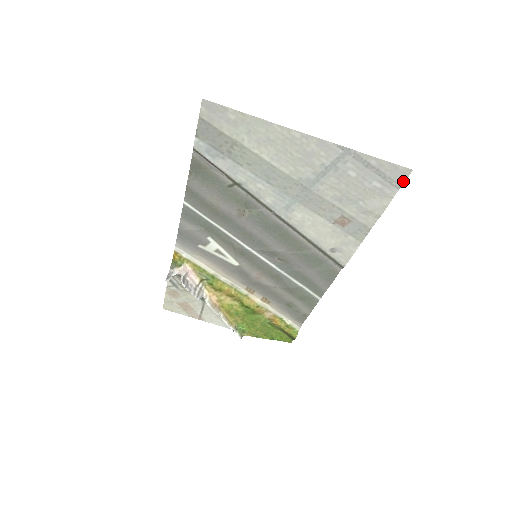
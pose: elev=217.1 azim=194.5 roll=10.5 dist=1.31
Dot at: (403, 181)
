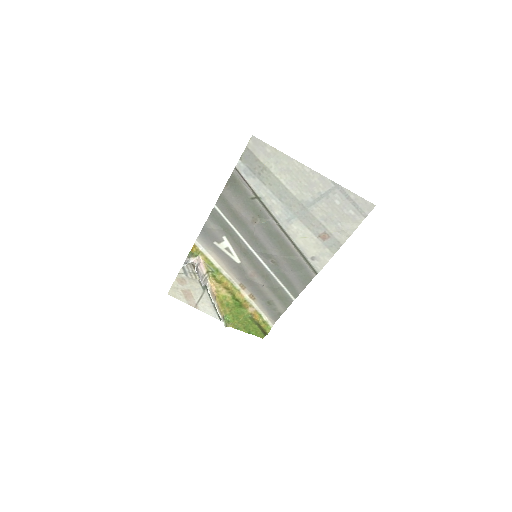
Dot at: (369, 212)
